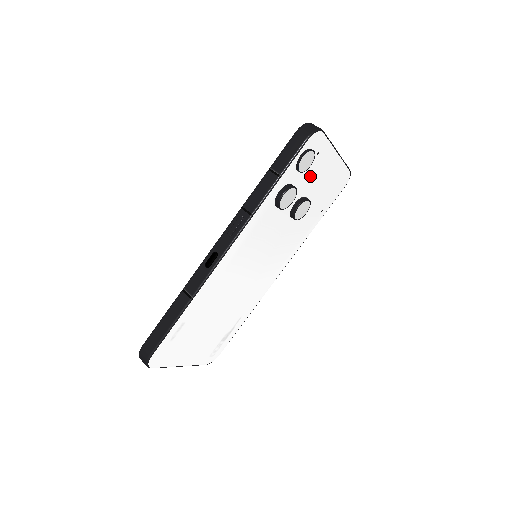
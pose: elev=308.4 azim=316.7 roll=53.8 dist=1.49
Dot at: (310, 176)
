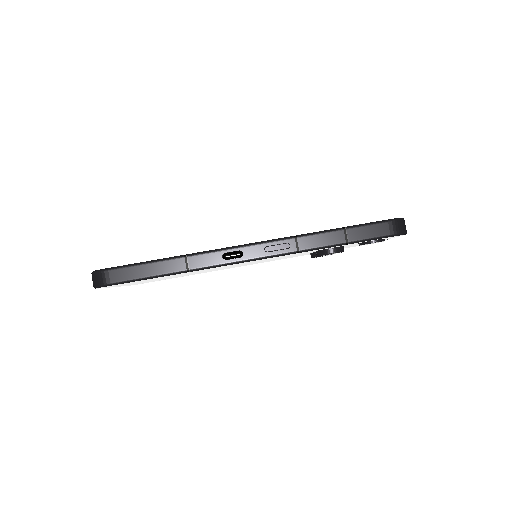
Dot at: occluded
